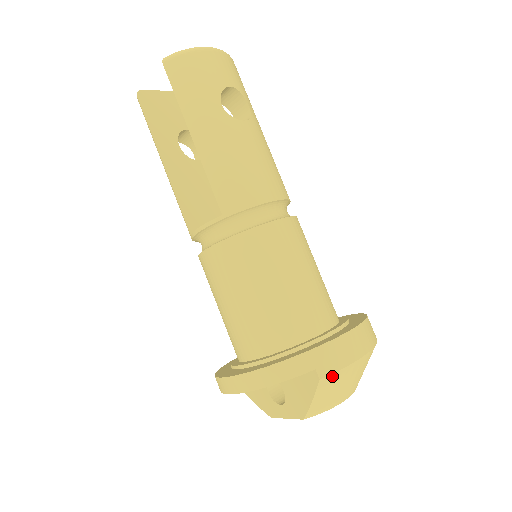
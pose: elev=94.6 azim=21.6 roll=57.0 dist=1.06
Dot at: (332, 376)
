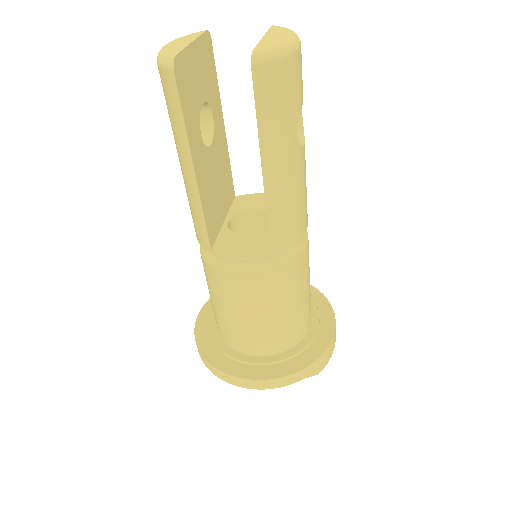
Dot at: (322, 368)
